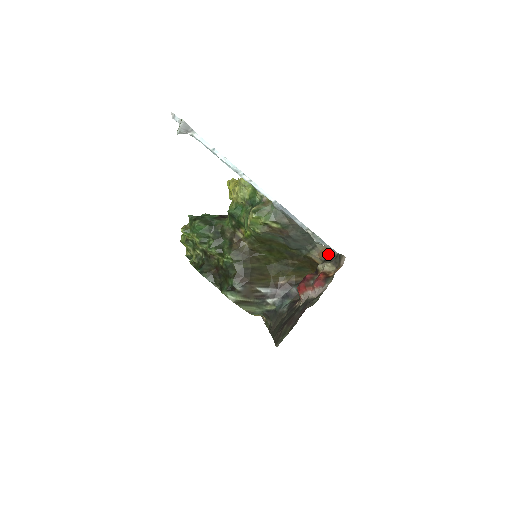
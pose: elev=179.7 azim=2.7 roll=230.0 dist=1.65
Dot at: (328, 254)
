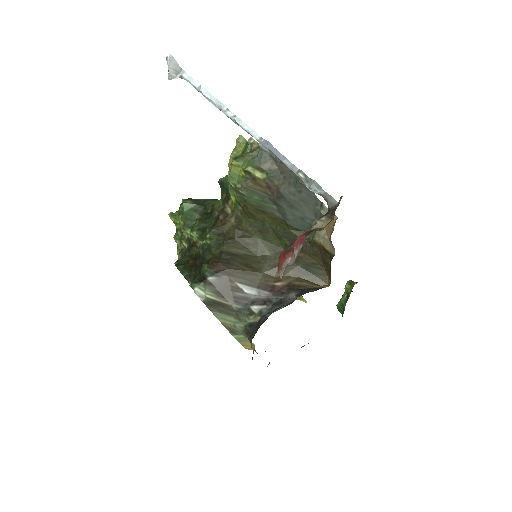
Dot at: occluded
